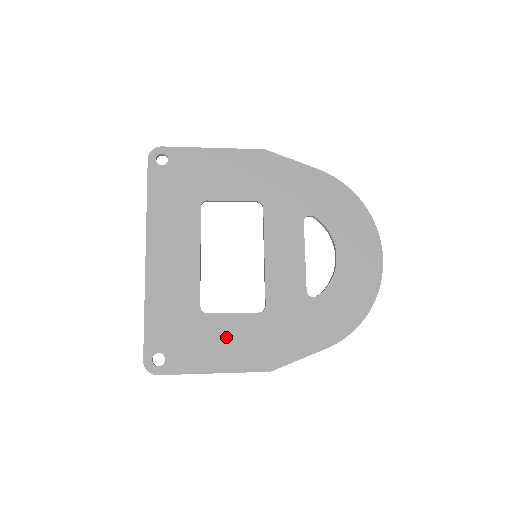
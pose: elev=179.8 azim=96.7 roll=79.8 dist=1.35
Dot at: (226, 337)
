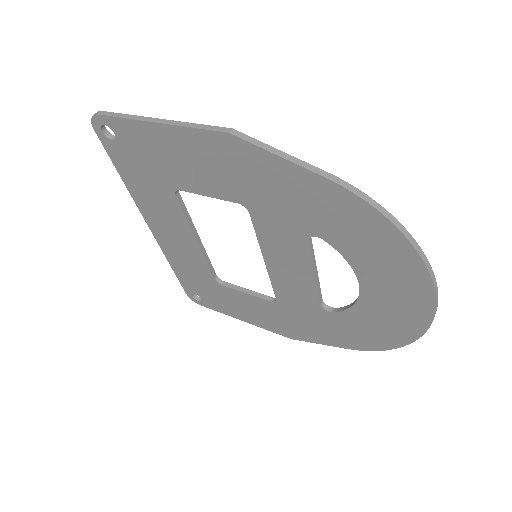
Dot at: (245, 305)
